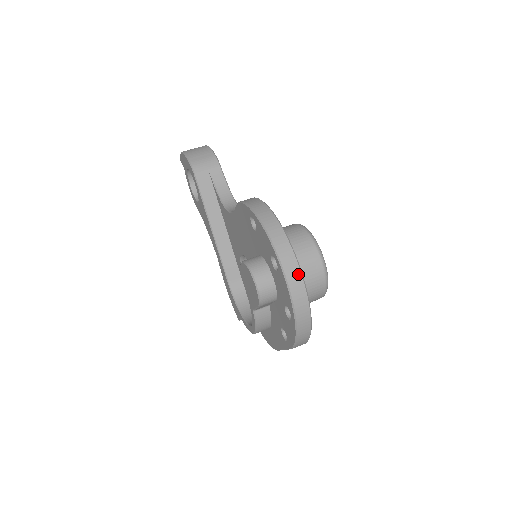
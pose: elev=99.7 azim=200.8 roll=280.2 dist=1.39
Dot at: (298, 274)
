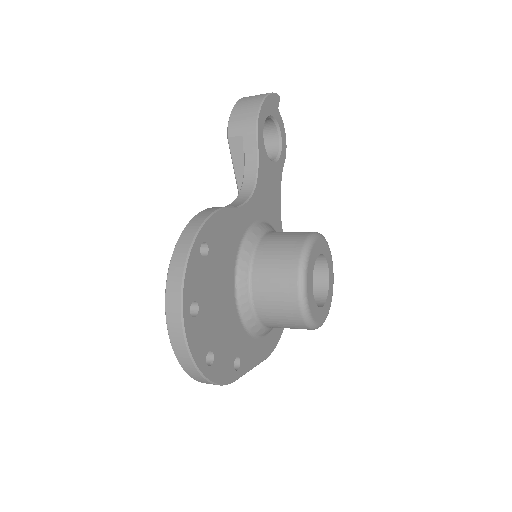
Dot at: (180, 335)
